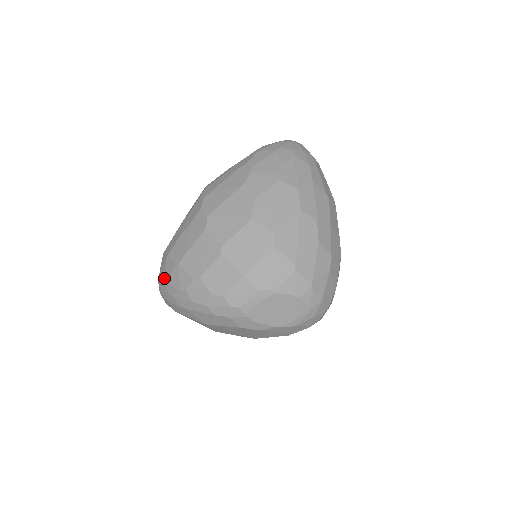
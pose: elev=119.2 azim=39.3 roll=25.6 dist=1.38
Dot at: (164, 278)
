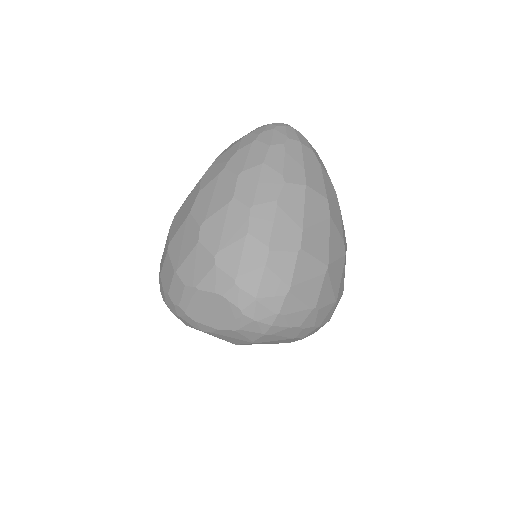
Dot at: occluded
